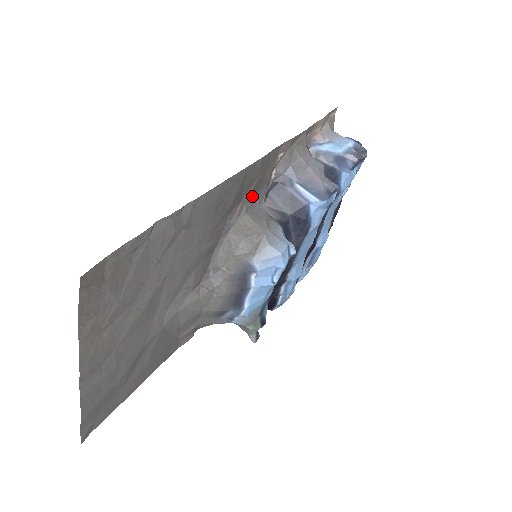
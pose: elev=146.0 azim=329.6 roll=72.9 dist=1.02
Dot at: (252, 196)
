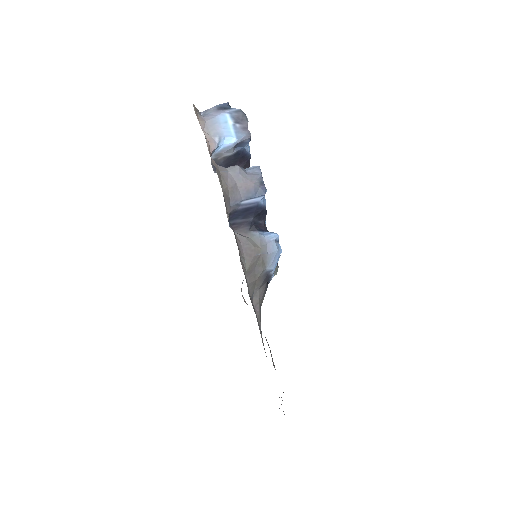
Dot at: occluded
